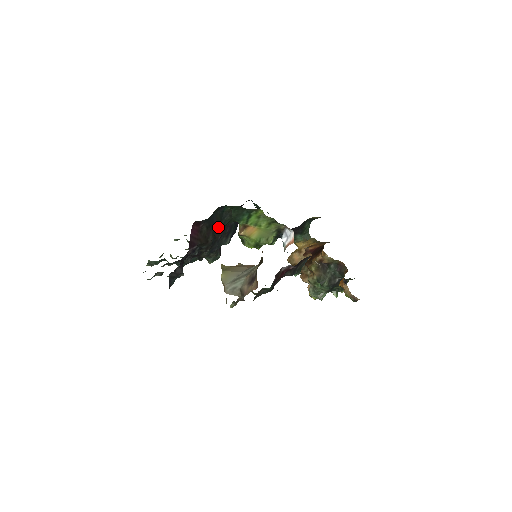
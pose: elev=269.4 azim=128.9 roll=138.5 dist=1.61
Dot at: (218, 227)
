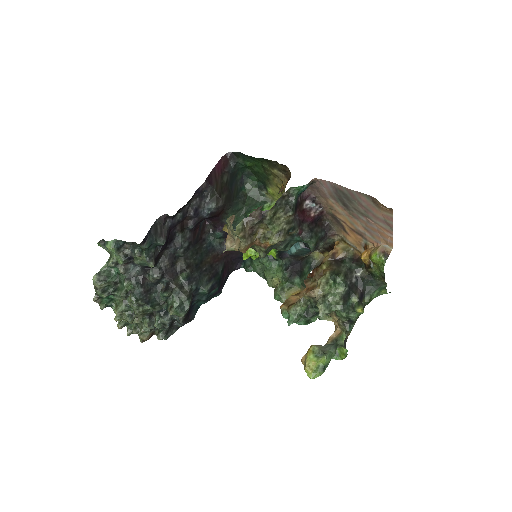
Dot at: (231, 201)
